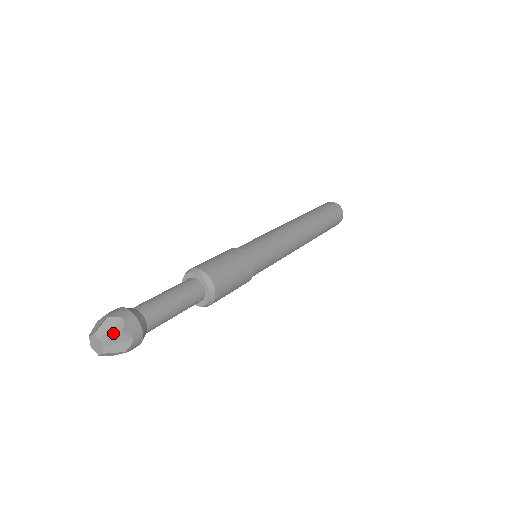
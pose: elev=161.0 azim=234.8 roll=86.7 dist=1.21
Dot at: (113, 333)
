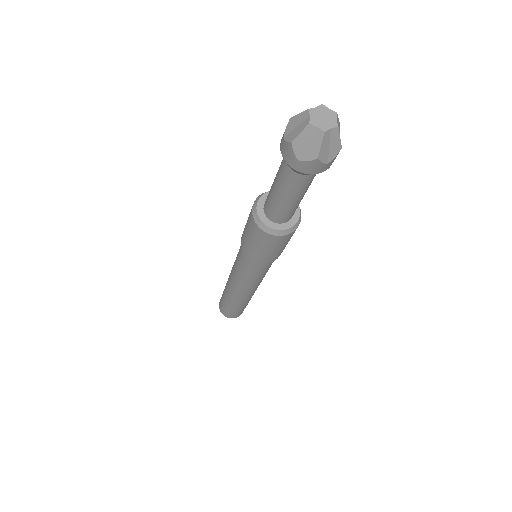
Dot at: occluded
